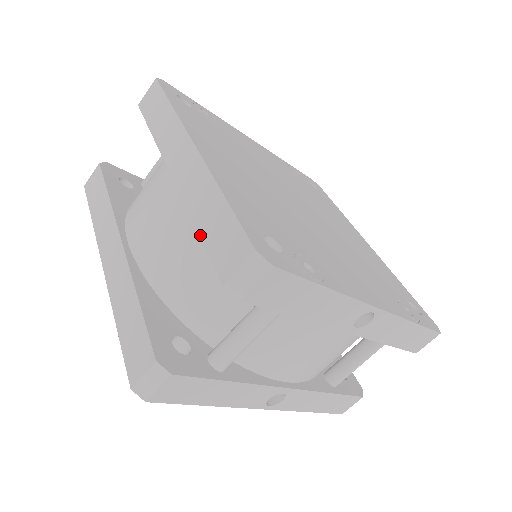
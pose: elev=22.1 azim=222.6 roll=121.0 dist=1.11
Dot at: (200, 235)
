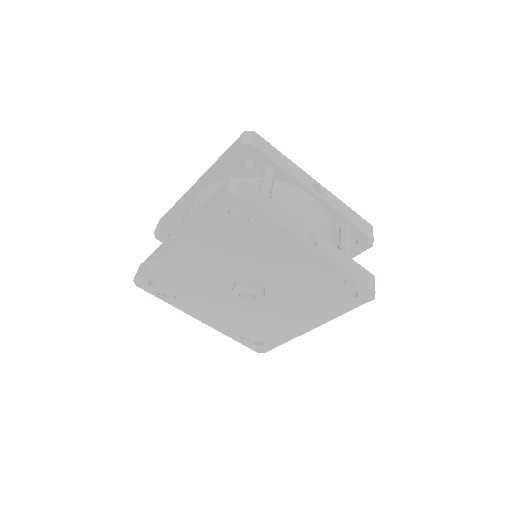
Dot at: (220, 164)
